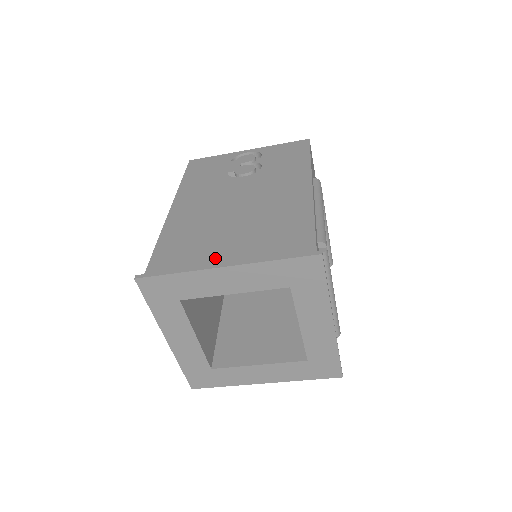
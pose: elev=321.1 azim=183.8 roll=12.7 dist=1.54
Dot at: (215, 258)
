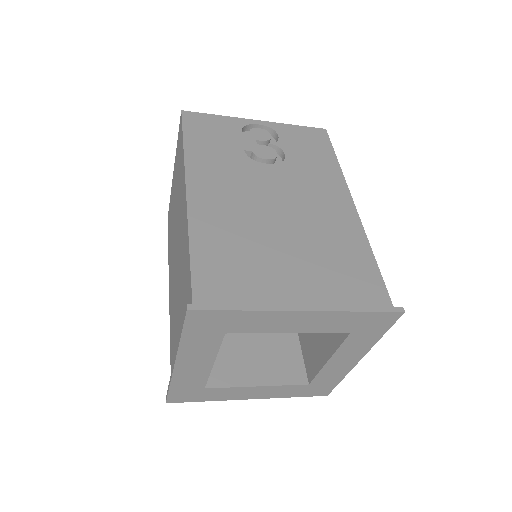
Dot at: (281, 291)
